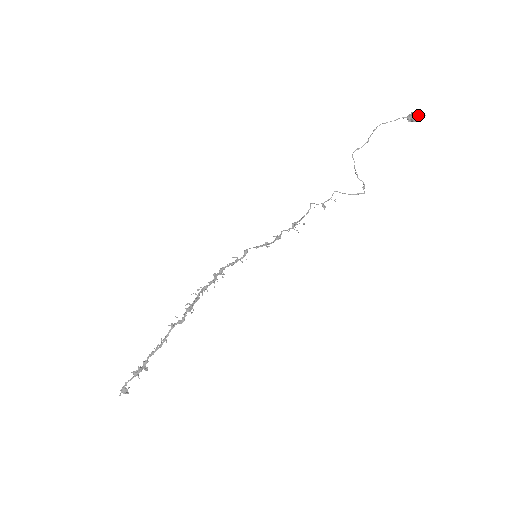
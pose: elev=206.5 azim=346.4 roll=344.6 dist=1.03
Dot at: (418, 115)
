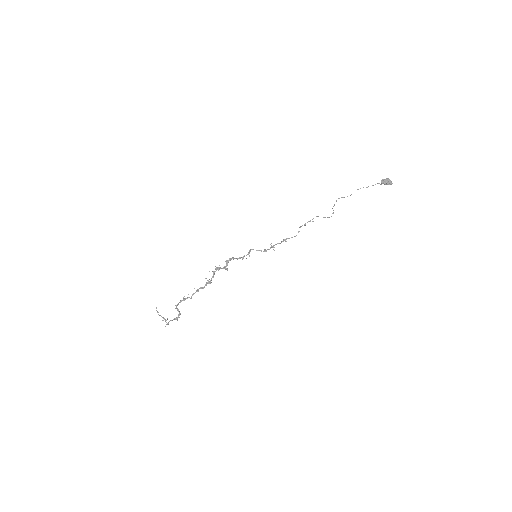
Dot at: occluded
